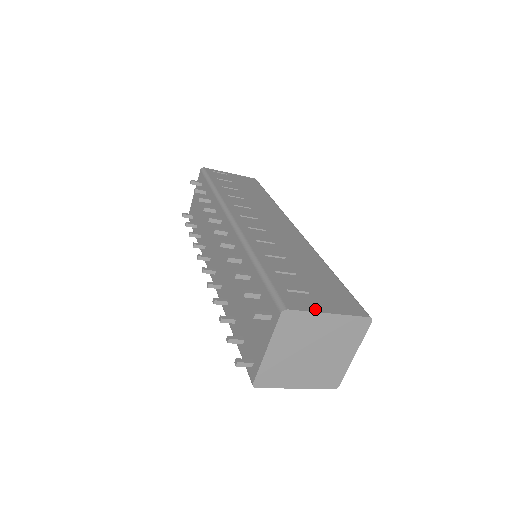
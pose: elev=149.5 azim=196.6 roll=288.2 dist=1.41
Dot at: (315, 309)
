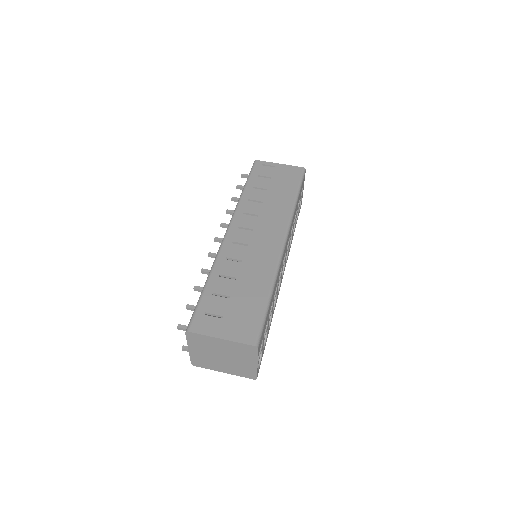
Dot at: (211, 333)
